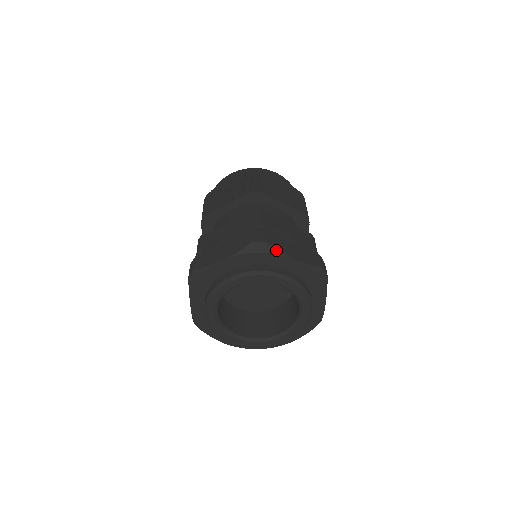
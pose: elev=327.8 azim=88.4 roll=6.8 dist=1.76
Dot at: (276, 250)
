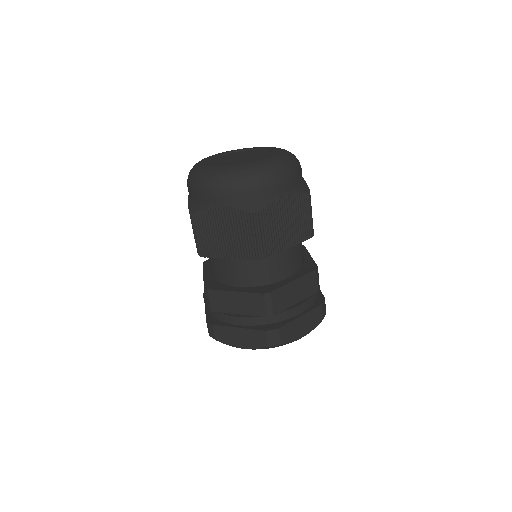
Dot at: occluded
